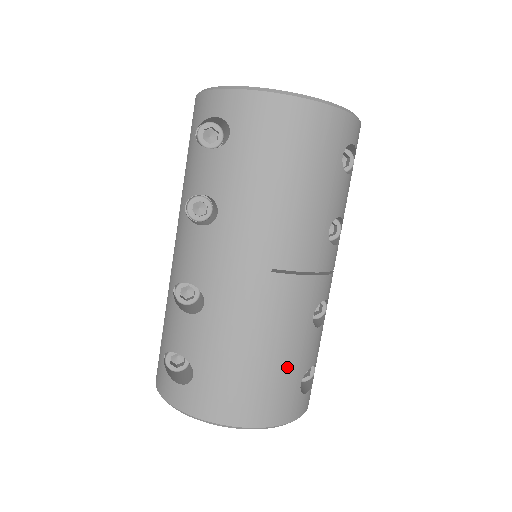
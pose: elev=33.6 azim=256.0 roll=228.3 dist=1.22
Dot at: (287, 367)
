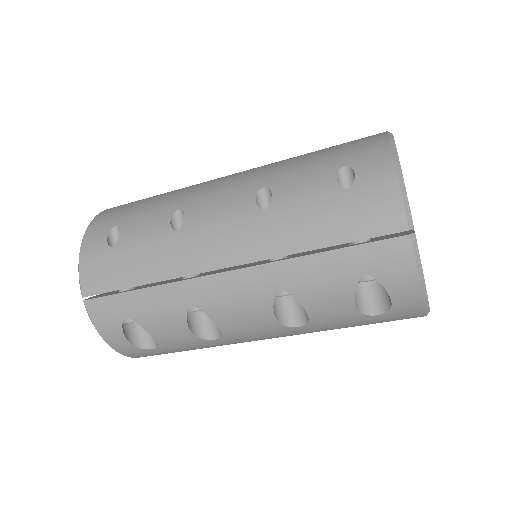
Dot at: occluded
